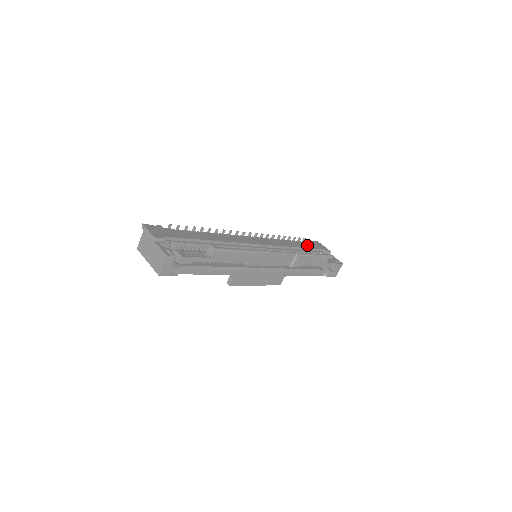
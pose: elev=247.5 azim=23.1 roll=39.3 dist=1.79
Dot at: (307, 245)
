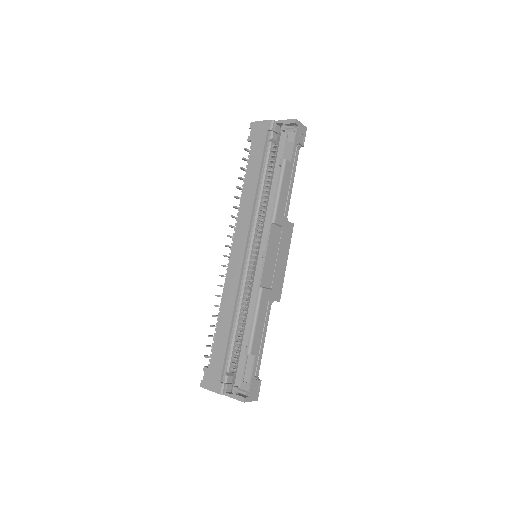
Dot at: (256, 157)
